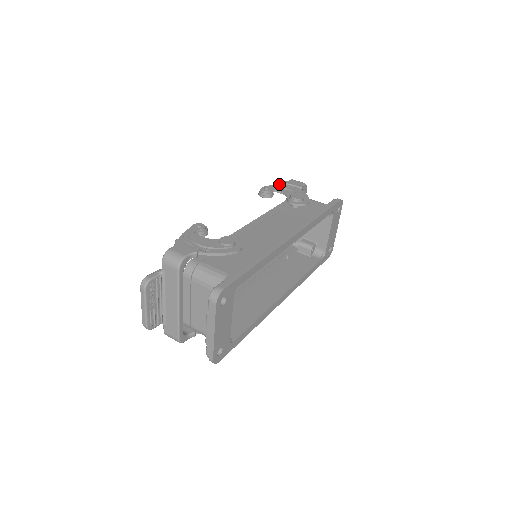
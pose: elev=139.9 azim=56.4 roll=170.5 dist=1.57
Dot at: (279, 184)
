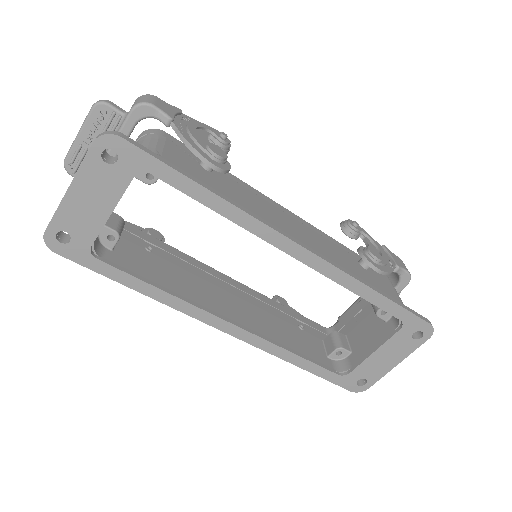
Dot at: (378, 243)
